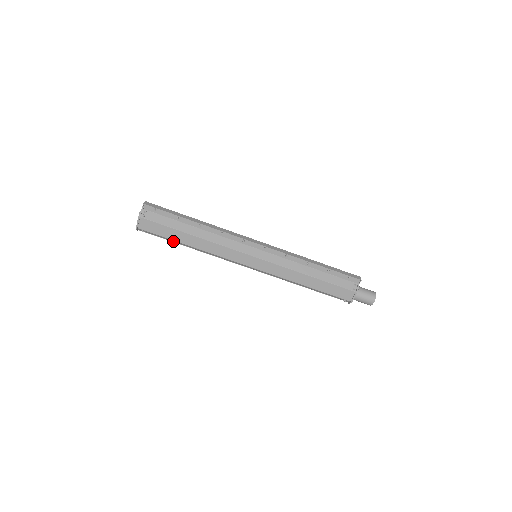
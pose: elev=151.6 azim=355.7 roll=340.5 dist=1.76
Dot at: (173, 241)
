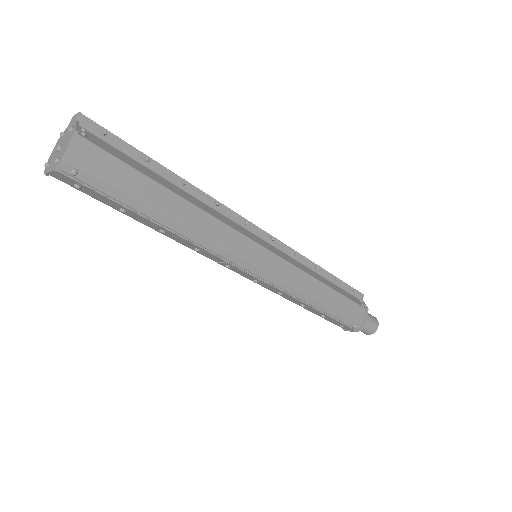
Dot at: (136, 206)
